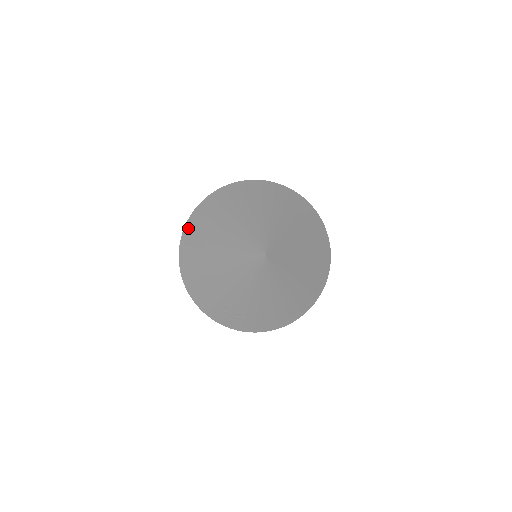
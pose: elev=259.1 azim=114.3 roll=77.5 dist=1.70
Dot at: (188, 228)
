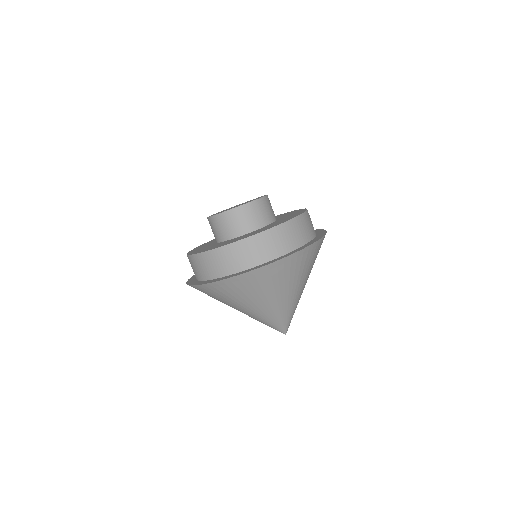
Dot at: occluded
